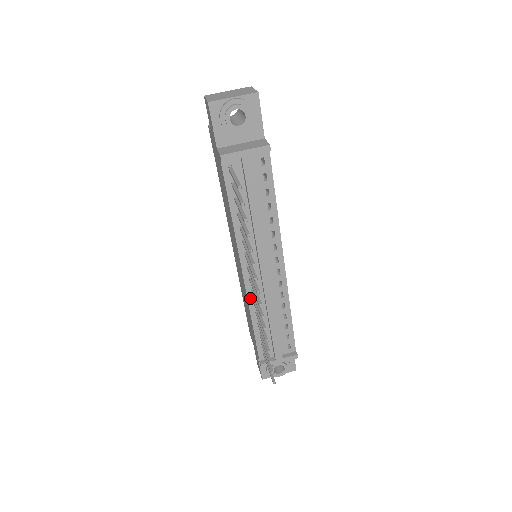
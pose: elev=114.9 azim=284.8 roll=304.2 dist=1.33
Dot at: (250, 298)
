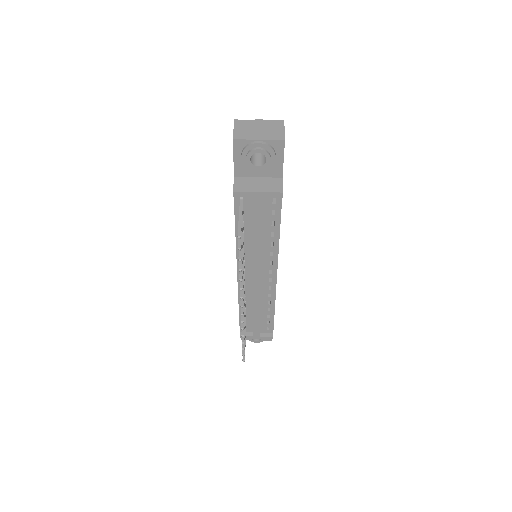
Dot at: occluded
